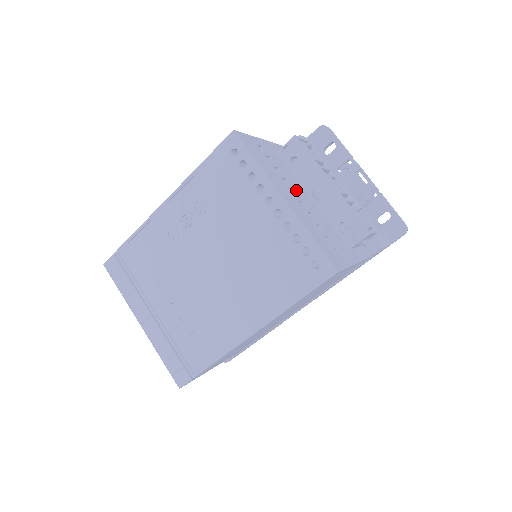
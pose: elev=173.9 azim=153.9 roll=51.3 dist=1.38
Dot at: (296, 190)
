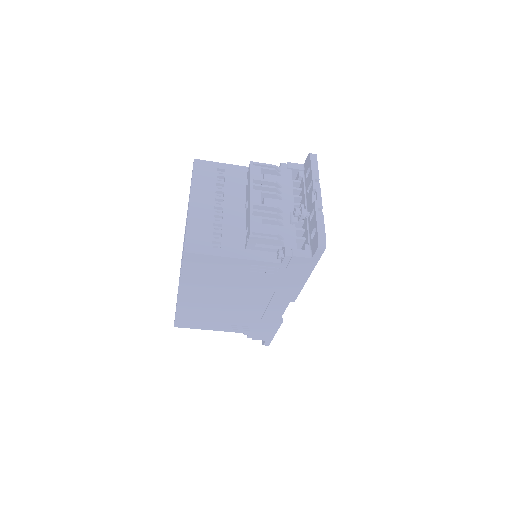
Dot at: (226, 200)
